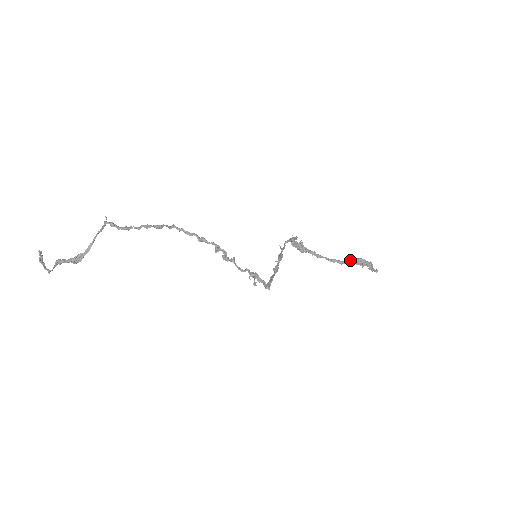
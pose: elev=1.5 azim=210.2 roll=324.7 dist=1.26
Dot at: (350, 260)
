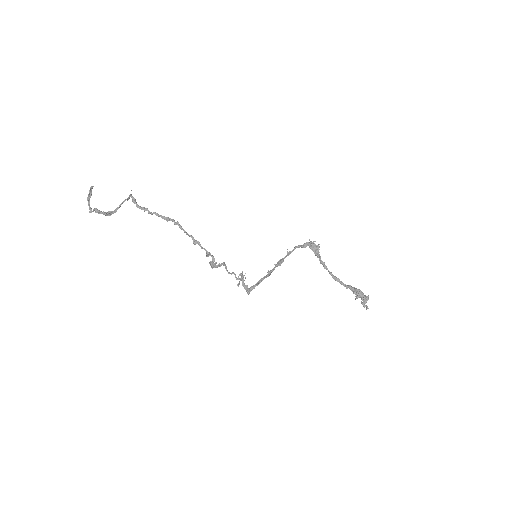
Dot at: (349, 287)
